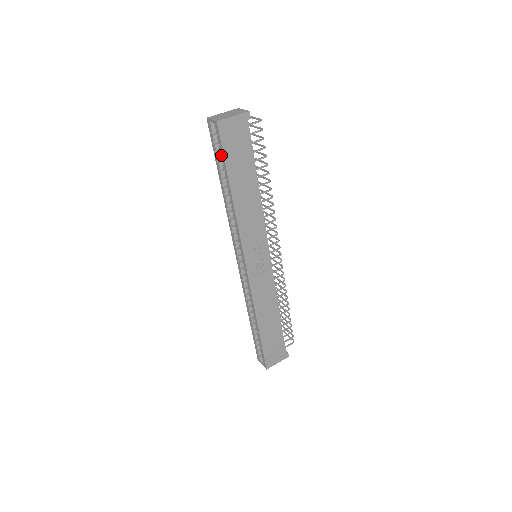
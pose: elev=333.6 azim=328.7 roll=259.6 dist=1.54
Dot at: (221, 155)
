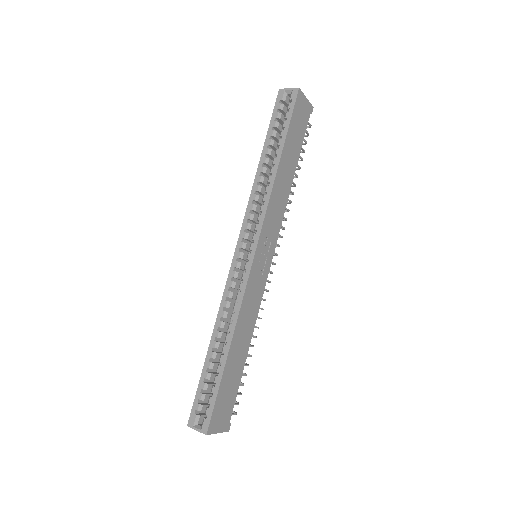
Dot at: (285, 121)
